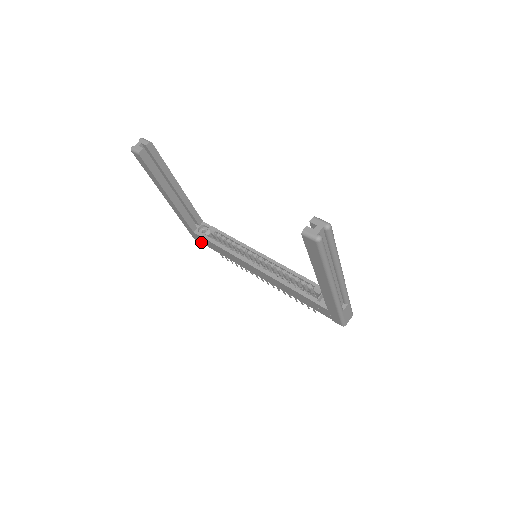
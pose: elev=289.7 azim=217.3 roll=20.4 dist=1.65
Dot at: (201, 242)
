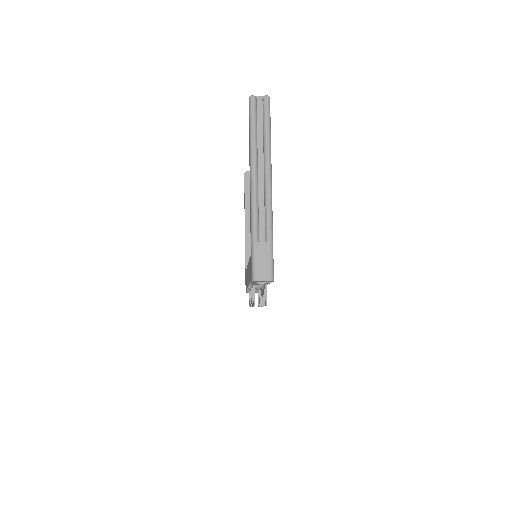
Dot at: occluded
